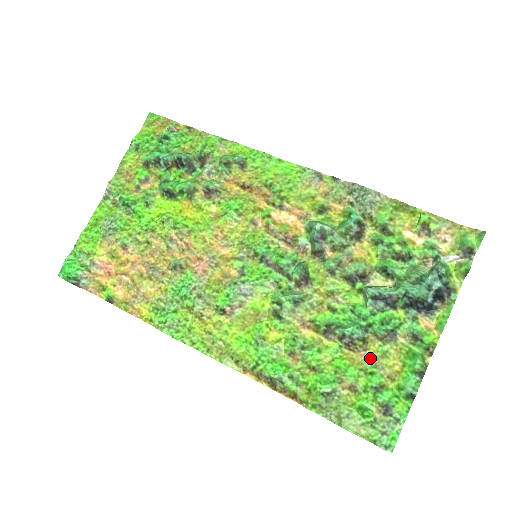
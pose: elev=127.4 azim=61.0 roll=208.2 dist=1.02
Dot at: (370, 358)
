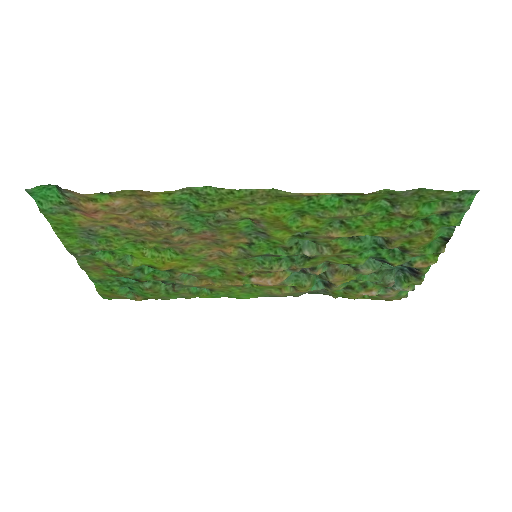
Dot at: (401, 237)
